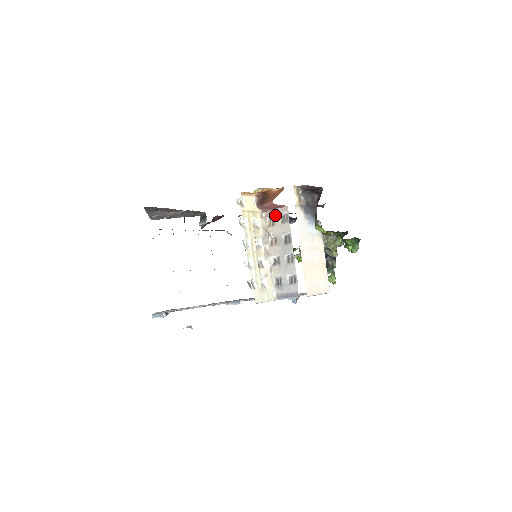
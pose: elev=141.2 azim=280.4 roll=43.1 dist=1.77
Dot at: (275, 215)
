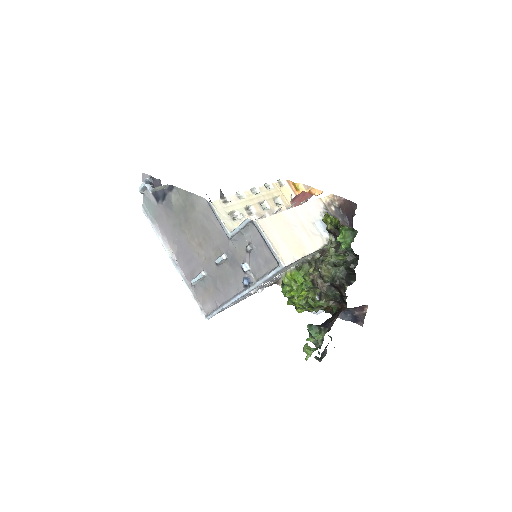
Dot at: occluded
